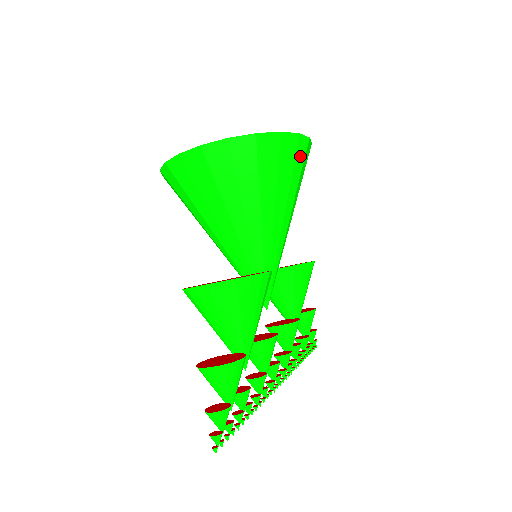
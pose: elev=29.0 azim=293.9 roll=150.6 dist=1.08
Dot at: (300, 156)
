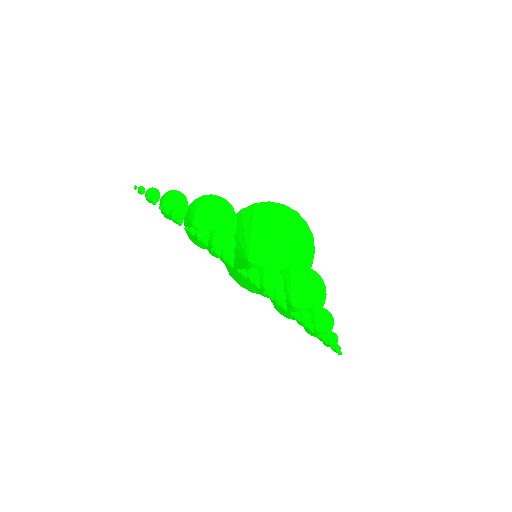
Dot at: (286, 213)
